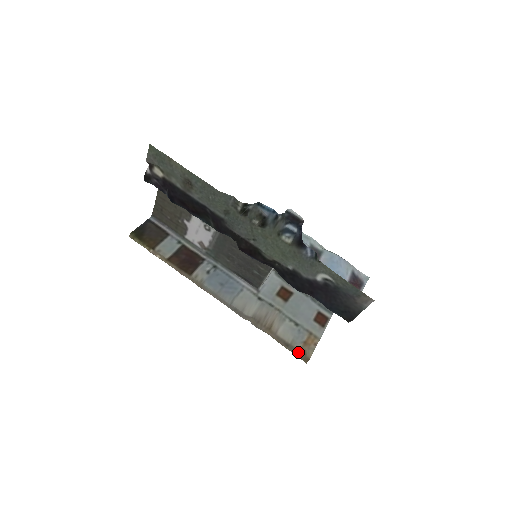
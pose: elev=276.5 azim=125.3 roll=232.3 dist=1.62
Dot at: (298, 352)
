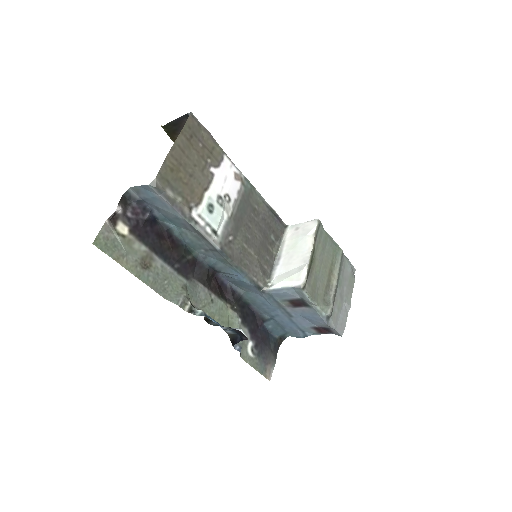
Dot at: occluded
